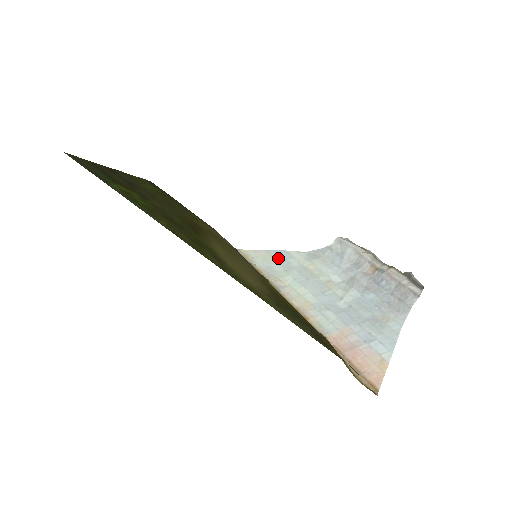
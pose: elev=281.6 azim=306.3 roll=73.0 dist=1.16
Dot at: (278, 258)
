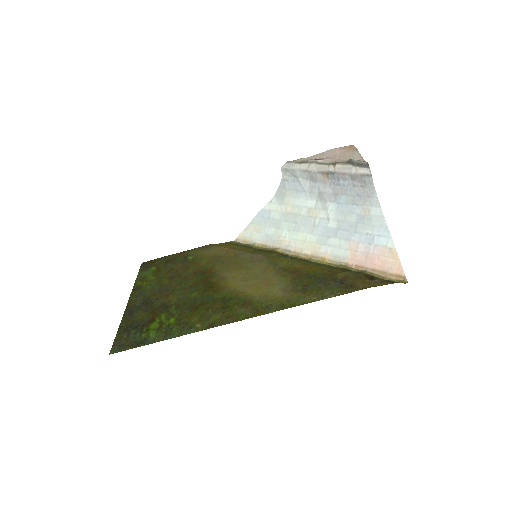
Dot at: (264, 222)
